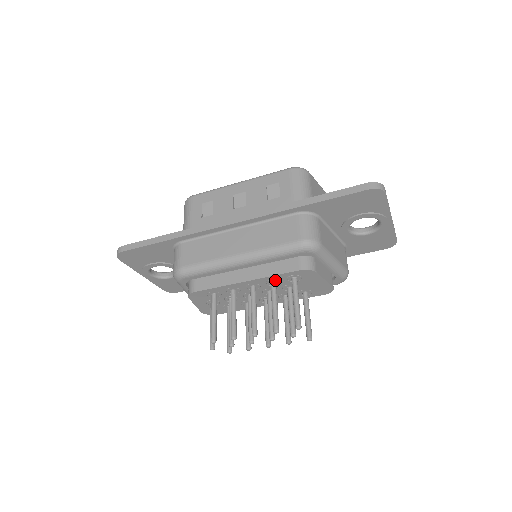
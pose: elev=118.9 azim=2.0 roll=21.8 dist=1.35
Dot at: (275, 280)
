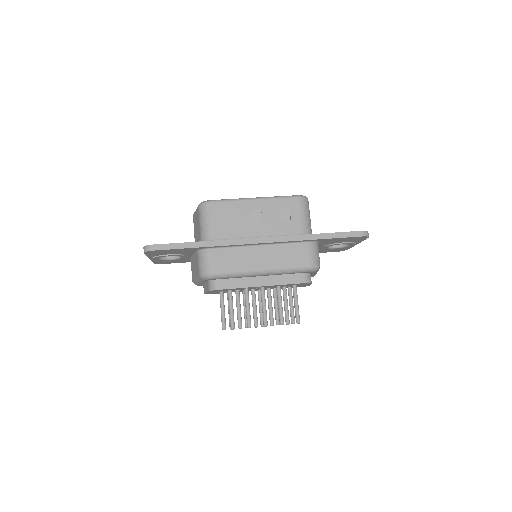
Dot at: (281, 285)
